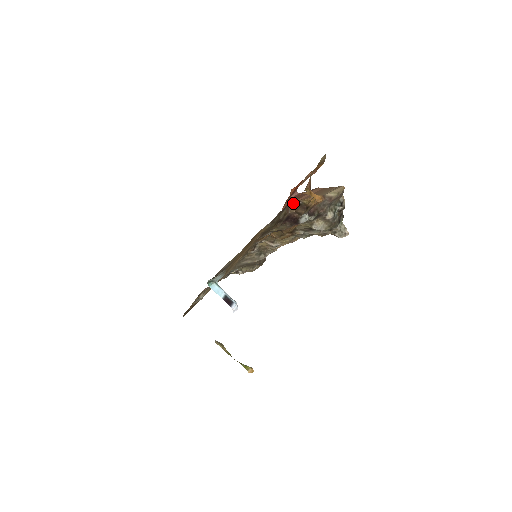
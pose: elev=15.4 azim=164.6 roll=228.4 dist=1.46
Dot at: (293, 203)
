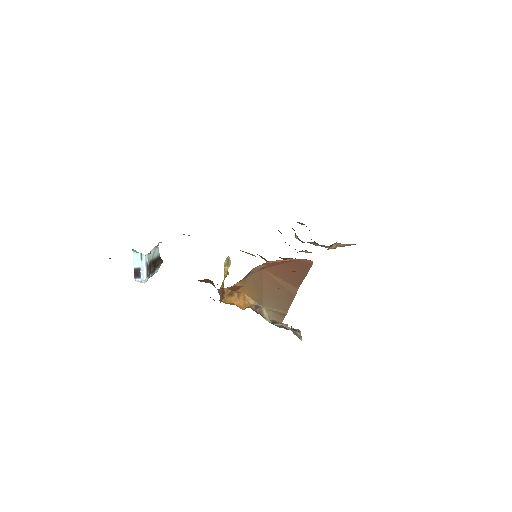
Dot at: occluded
